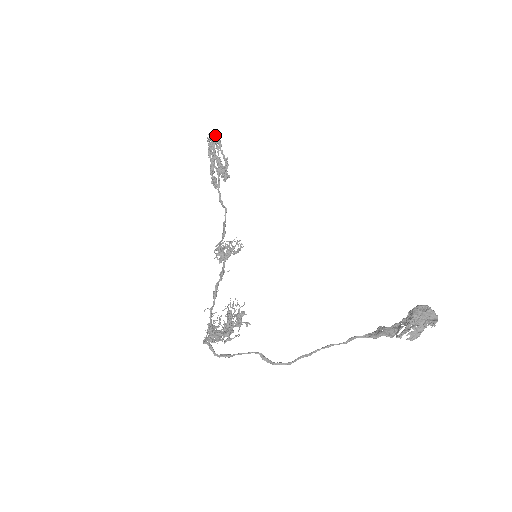
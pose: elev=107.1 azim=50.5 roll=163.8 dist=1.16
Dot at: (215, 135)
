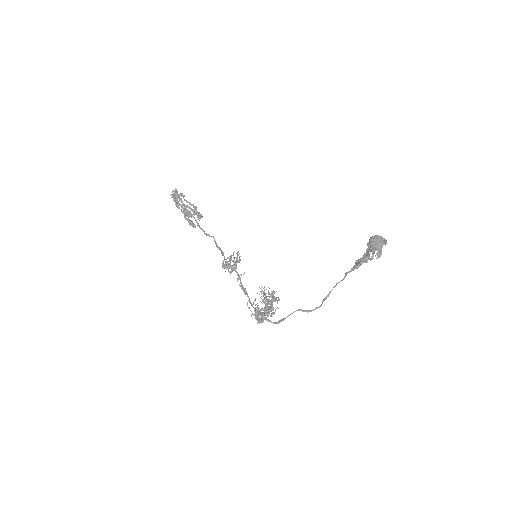
Dot at: (175, 191)
